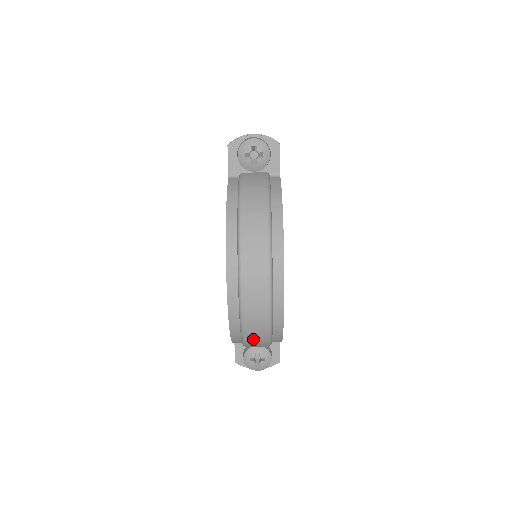
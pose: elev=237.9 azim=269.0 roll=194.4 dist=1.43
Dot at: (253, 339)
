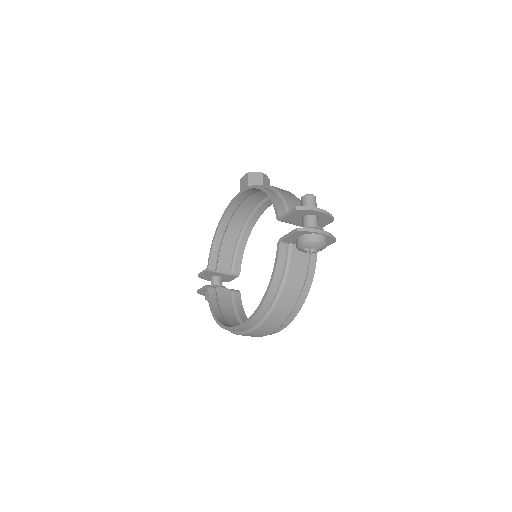
Dot at: occluded
